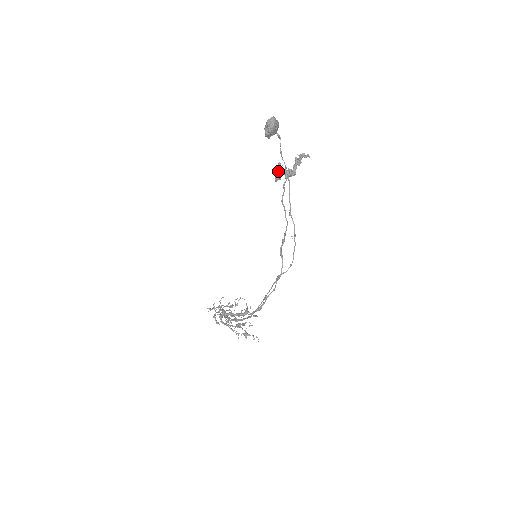
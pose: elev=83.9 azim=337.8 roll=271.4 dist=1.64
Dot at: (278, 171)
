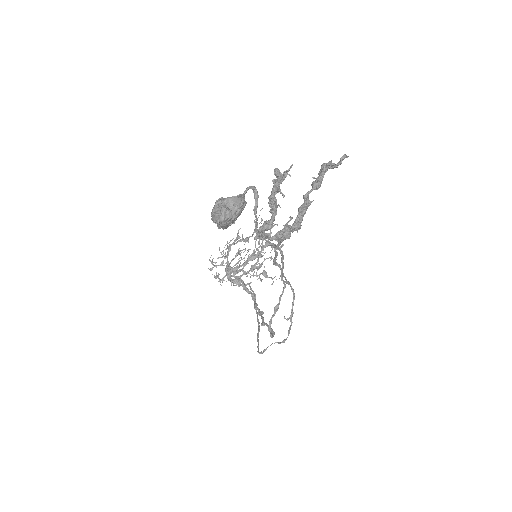
Dot at: occluded
